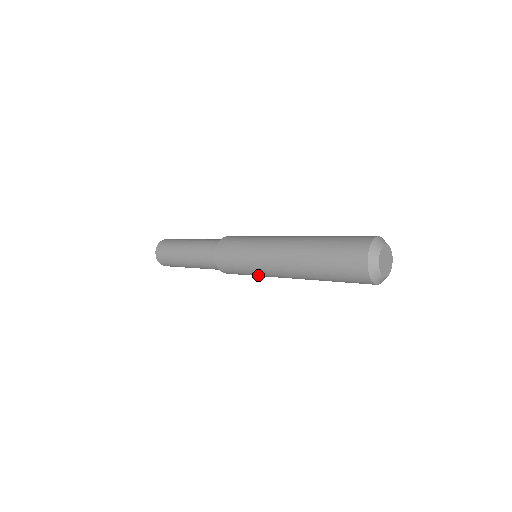
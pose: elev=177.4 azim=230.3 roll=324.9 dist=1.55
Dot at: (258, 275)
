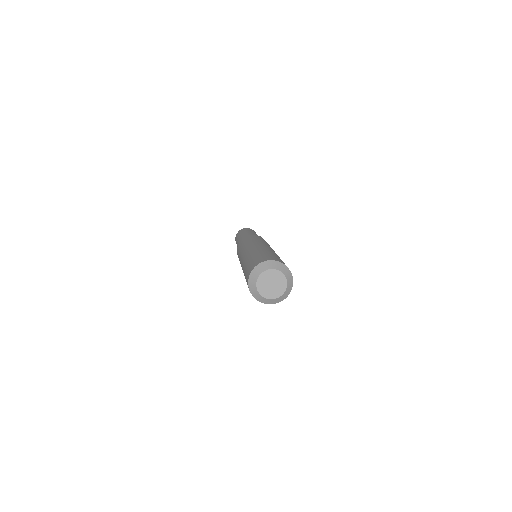
Dot at: occluded
